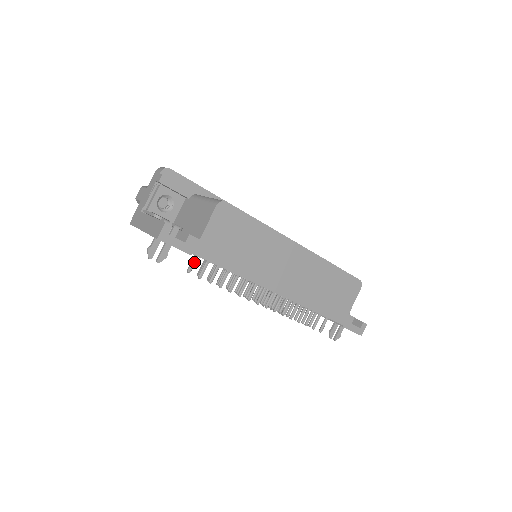
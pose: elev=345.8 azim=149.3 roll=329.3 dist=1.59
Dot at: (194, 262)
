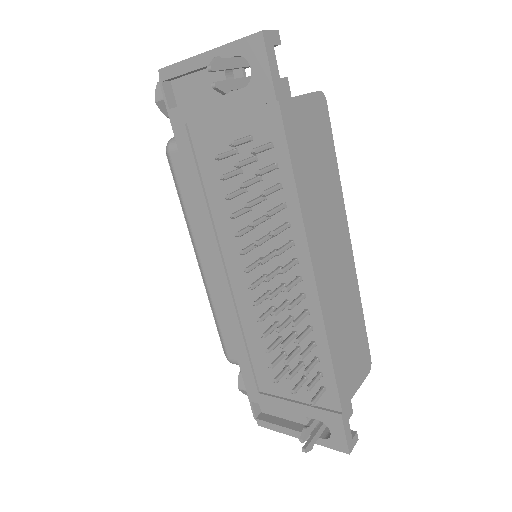
Dot at: (245, 140)
